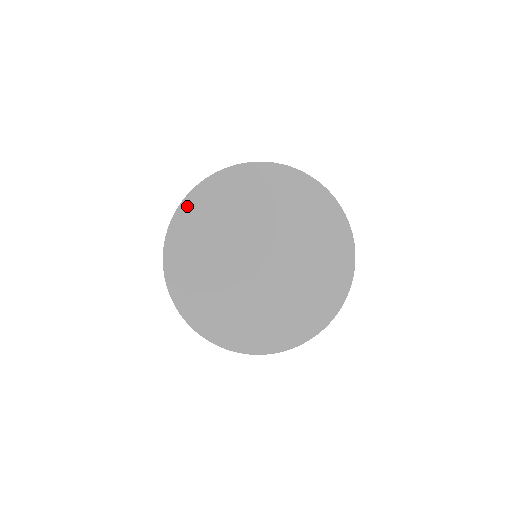
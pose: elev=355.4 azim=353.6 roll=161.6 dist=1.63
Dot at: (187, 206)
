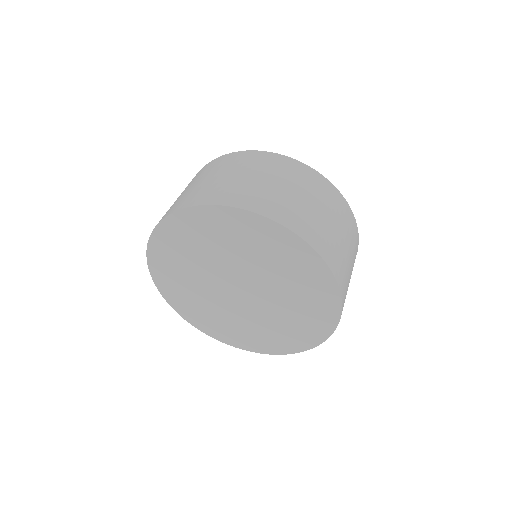
Dot at: (159, 283)
